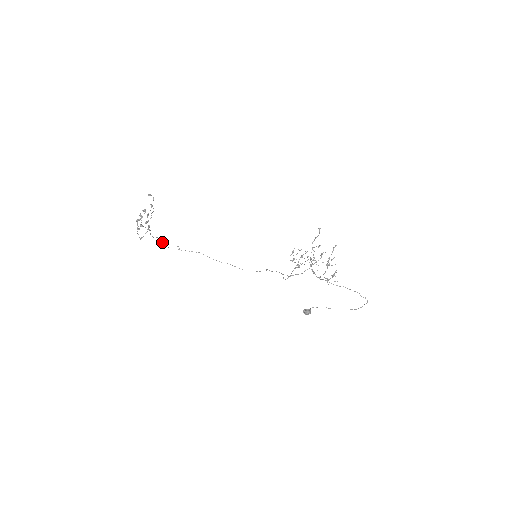
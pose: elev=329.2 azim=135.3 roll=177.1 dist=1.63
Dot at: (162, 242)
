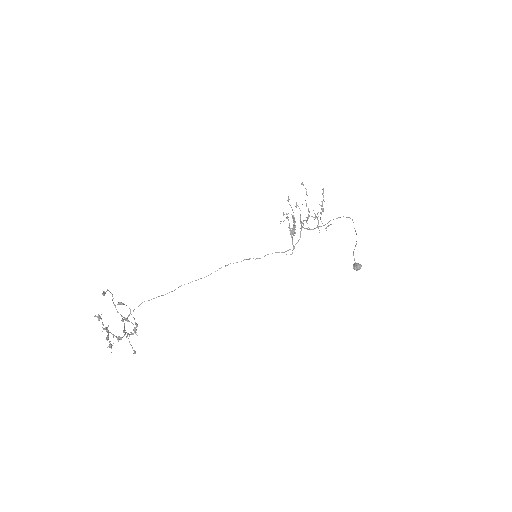
Dot at: occluded
